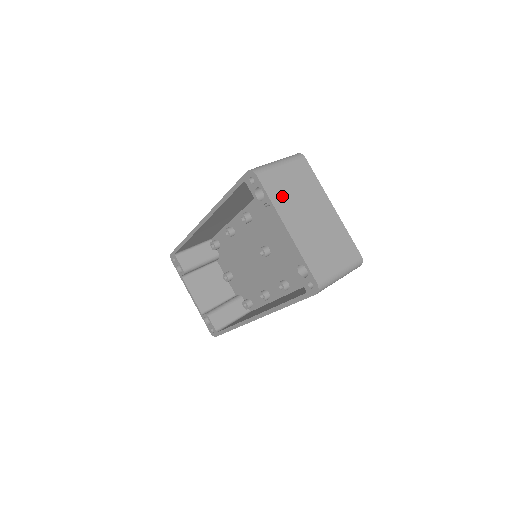
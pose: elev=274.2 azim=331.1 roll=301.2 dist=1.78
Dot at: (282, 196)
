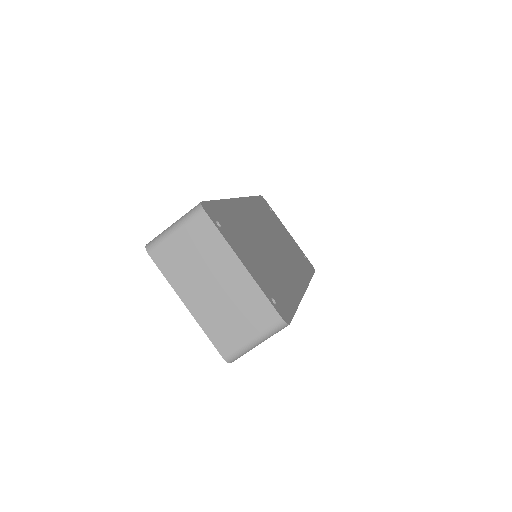
Dot at: (178, 270)
